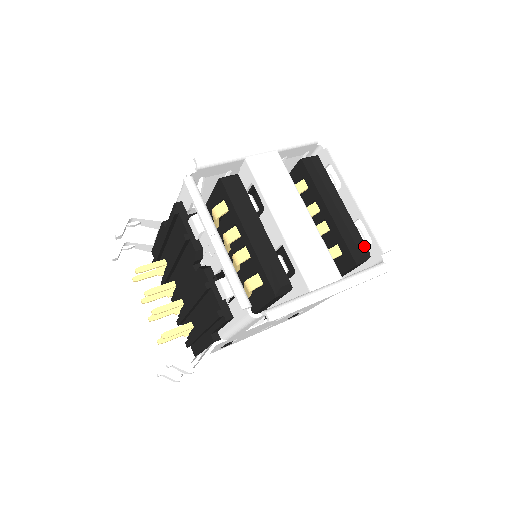
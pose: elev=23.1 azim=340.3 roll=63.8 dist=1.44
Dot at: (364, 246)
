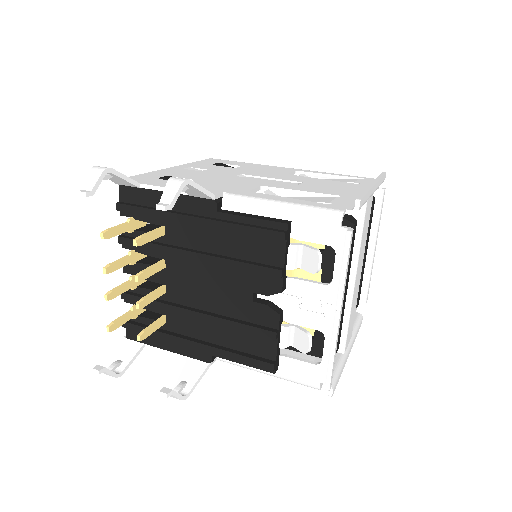
Dot at: occluded
